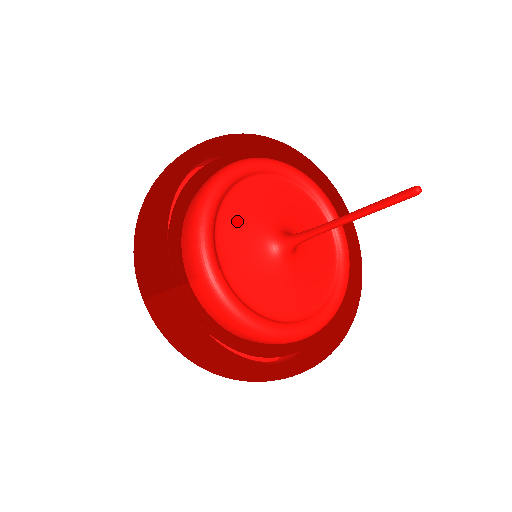
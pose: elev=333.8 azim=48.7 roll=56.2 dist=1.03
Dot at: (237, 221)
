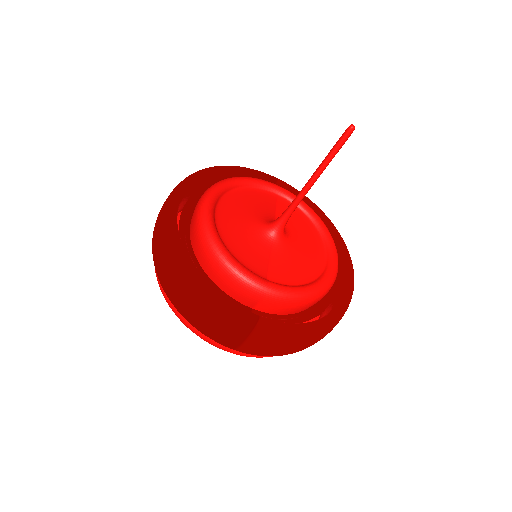
Dot at: (241, 244)
